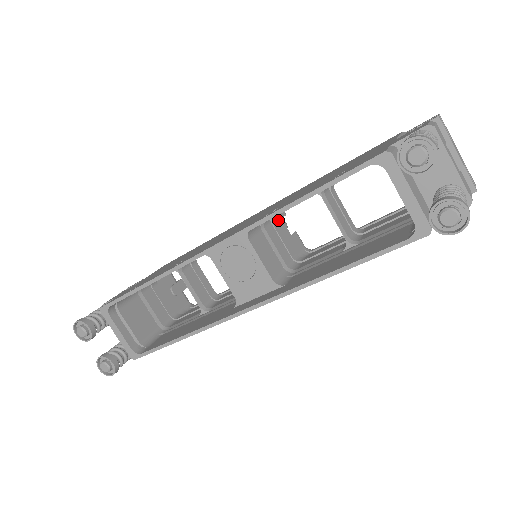
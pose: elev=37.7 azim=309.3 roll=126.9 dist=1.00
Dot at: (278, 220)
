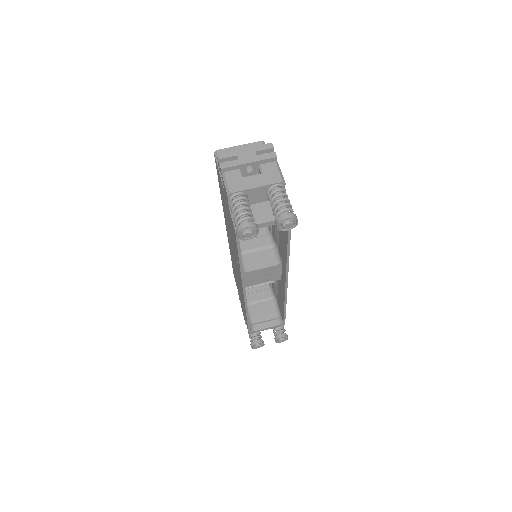
Dot at: occluded
